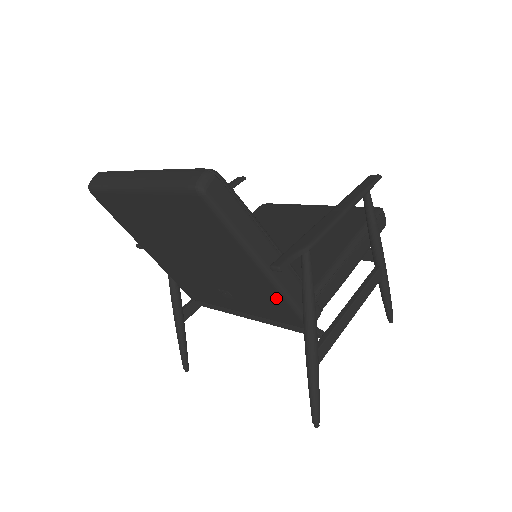
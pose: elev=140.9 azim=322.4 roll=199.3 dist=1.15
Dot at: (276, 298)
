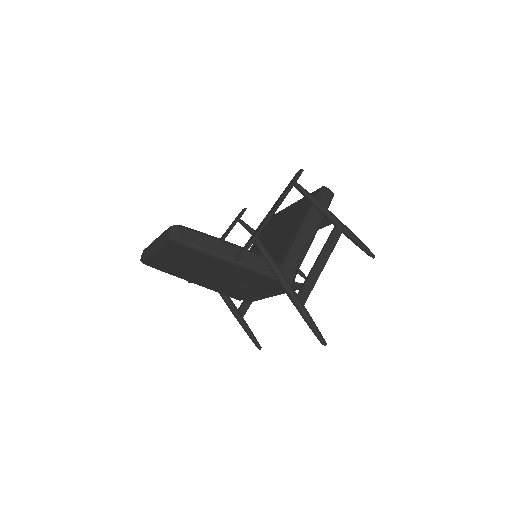
Dot at: (257, 276)
